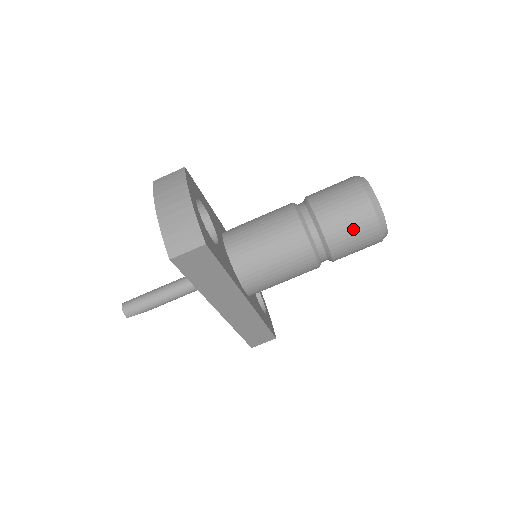
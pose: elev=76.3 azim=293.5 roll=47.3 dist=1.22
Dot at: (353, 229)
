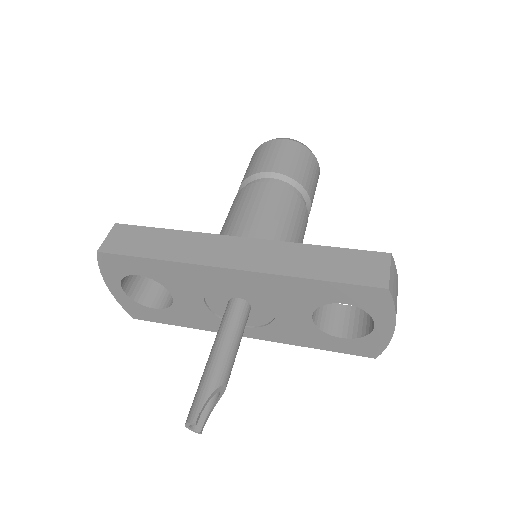
Dot at: (257, 158)
